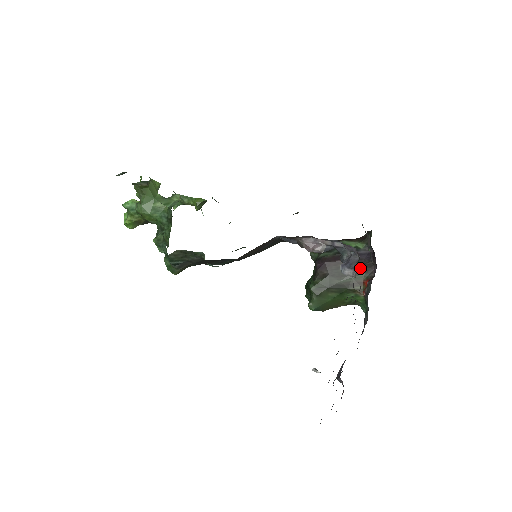
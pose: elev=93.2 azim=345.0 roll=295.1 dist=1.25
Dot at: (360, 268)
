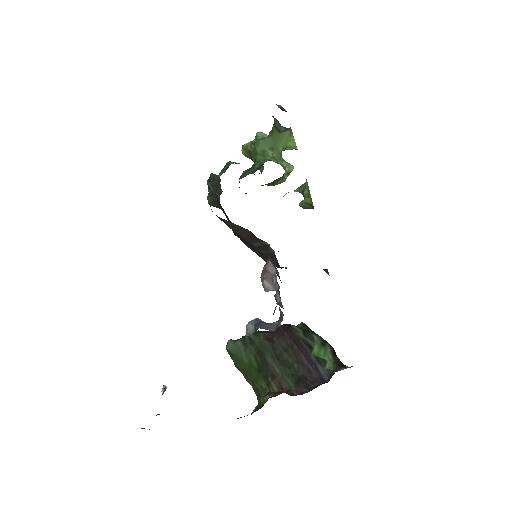
Dot at: (298, 376)
